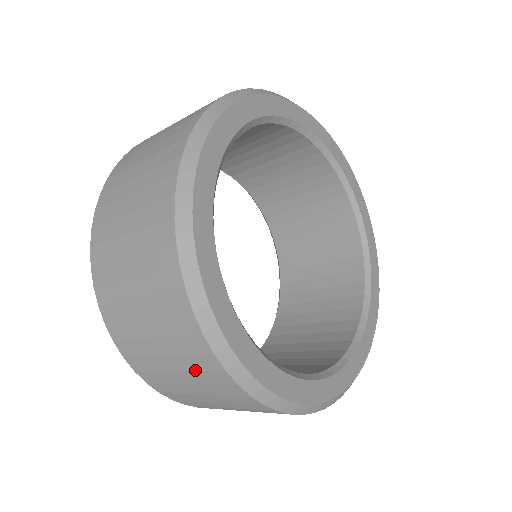
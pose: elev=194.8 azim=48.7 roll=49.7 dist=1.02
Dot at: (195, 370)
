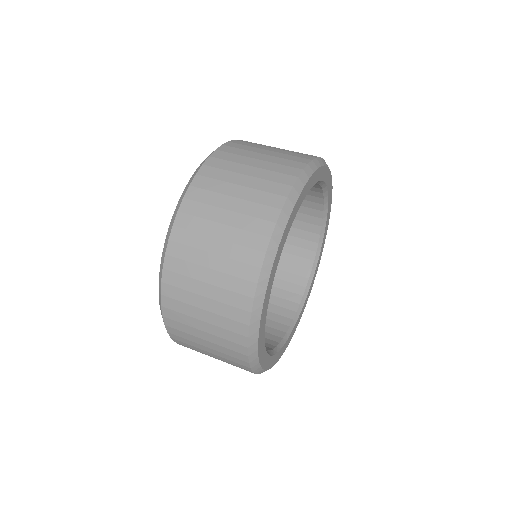
Dot at: occluded
